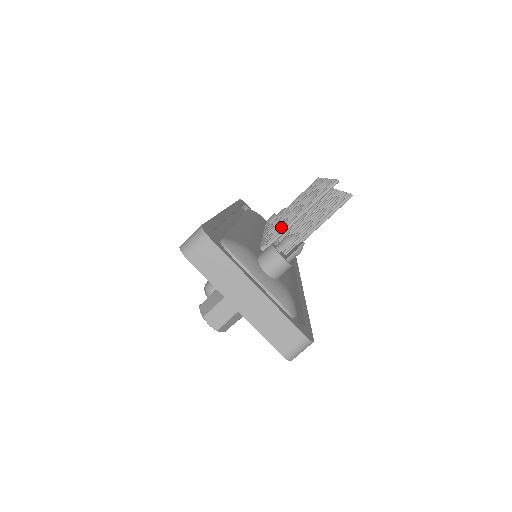
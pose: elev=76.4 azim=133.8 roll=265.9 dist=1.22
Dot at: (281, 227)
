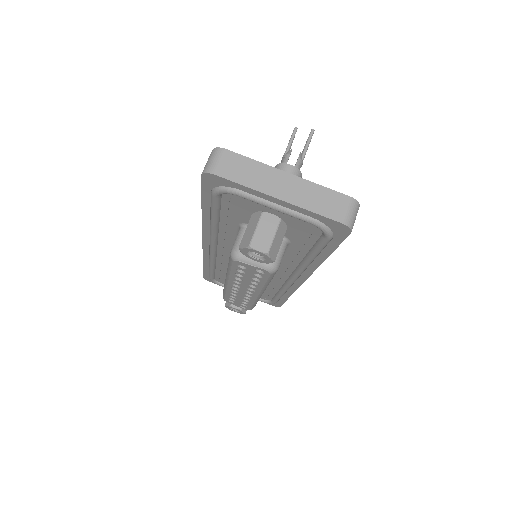
Dot at: occluded
